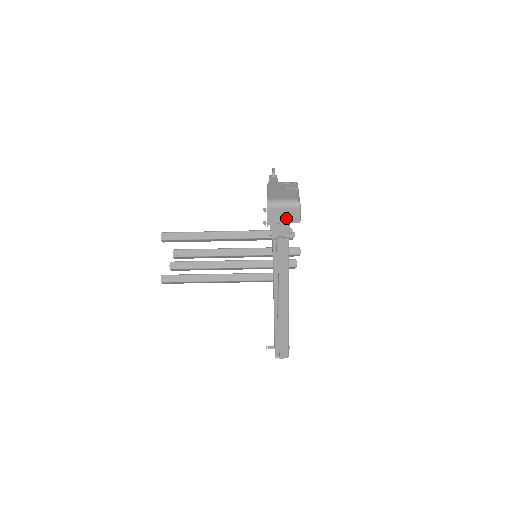
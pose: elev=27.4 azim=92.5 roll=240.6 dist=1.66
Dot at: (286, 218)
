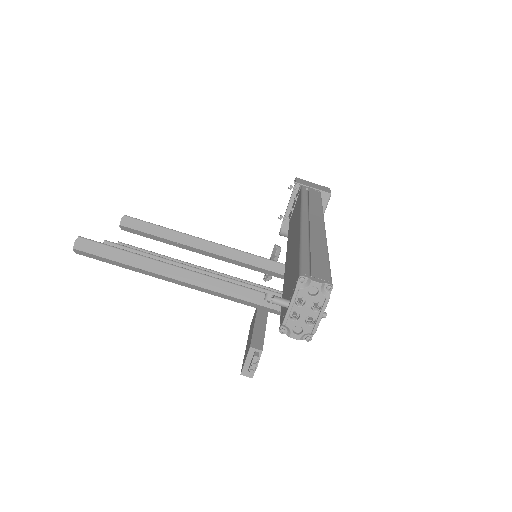
Dot at: (316, 187)
